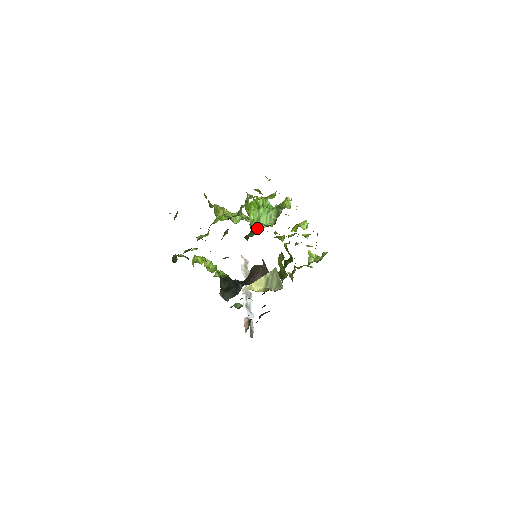
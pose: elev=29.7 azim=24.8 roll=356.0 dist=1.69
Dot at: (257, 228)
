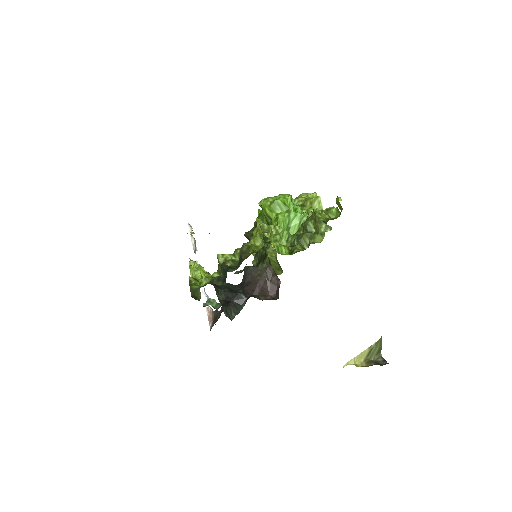
Dot at: occluded
